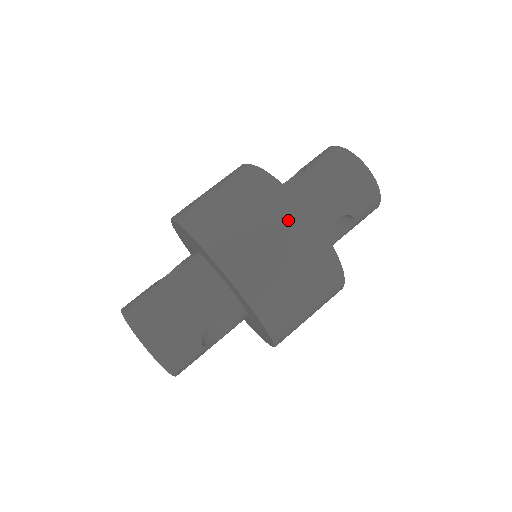
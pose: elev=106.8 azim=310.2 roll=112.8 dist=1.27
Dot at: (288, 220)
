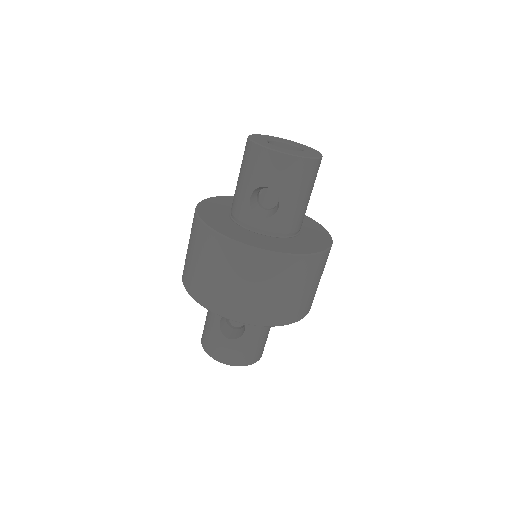
Dot at: (321, 266)
